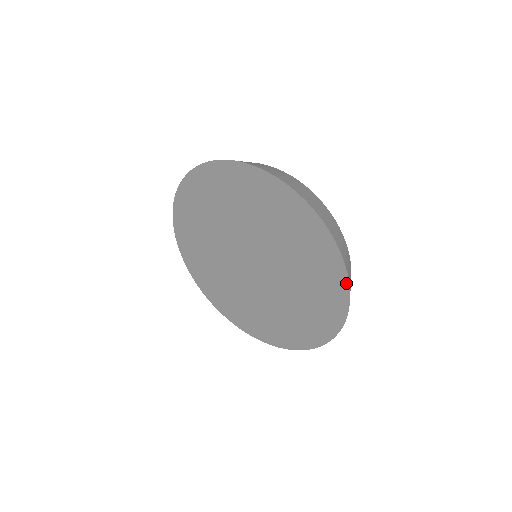
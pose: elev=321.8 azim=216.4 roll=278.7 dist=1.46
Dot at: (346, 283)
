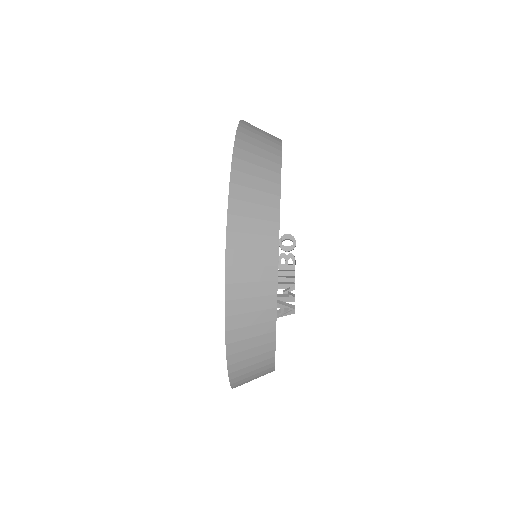
Dot at: (230, 183)
